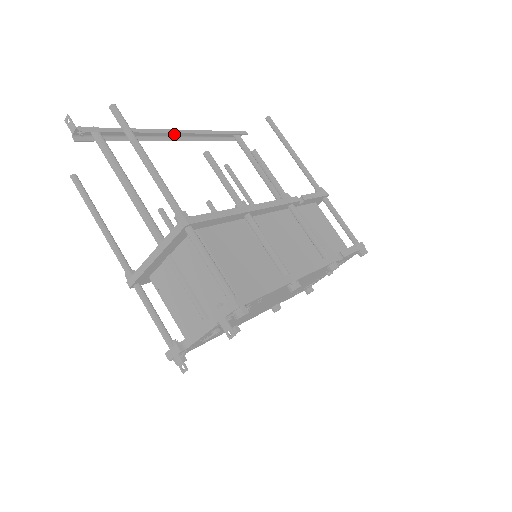
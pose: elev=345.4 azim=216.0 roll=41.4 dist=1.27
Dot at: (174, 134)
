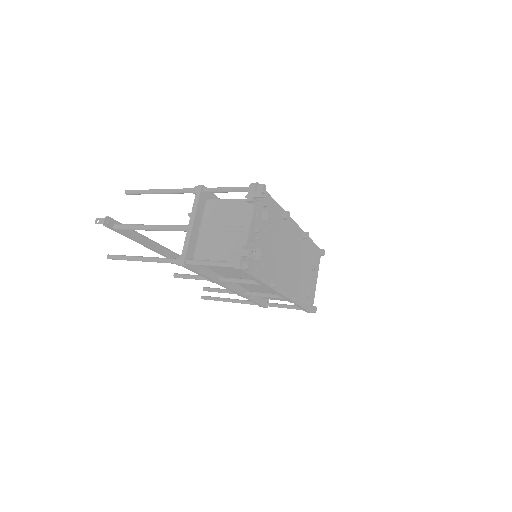
Dot at: (160, 252)
